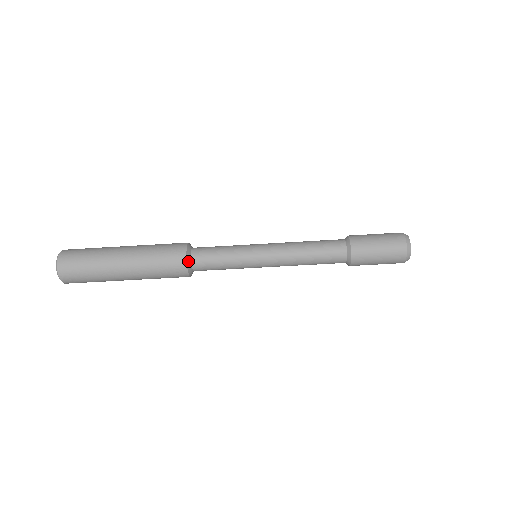
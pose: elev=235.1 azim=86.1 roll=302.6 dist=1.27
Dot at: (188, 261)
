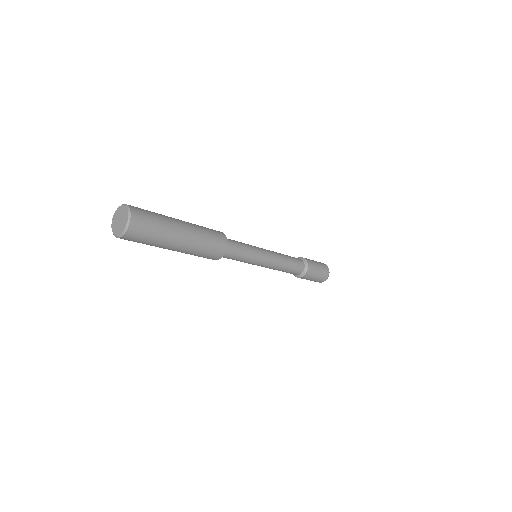
Dot at: (227, 245)
